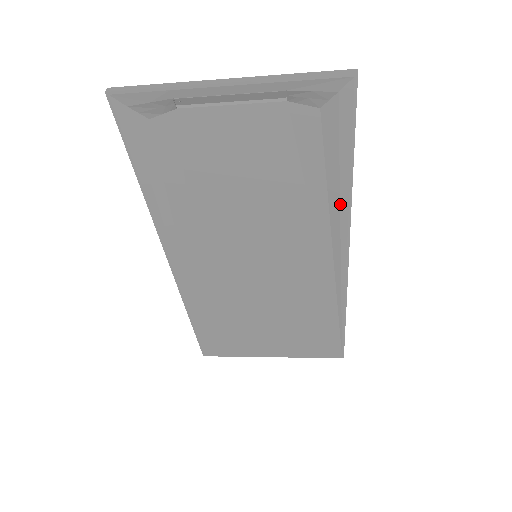
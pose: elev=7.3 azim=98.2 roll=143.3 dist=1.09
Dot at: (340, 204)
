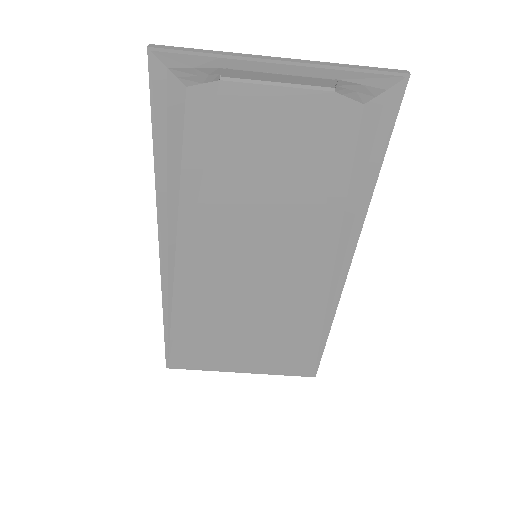
Dot at: (357, 208)
